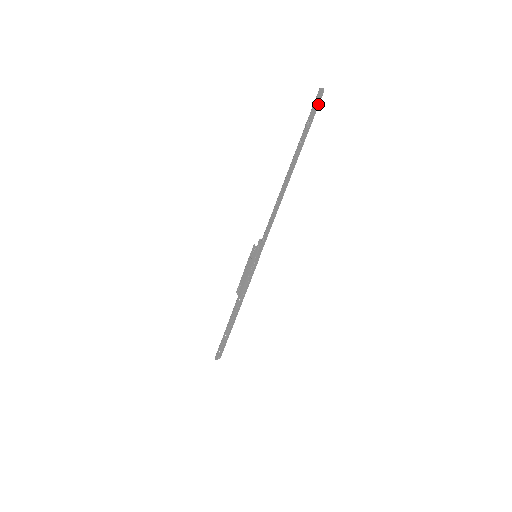
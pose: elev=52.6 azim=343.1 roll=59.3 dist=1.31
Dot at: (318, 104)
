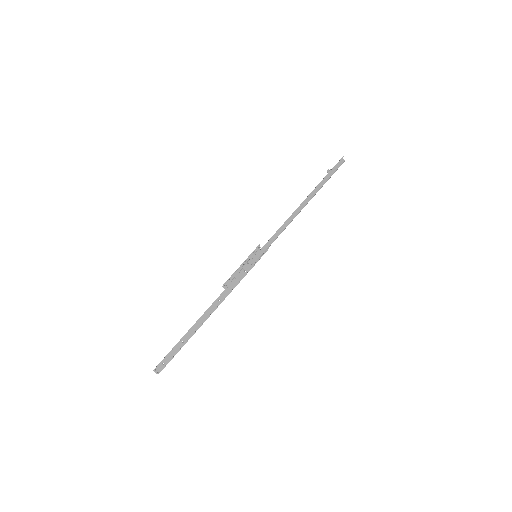
Dot at: (339, 161)
